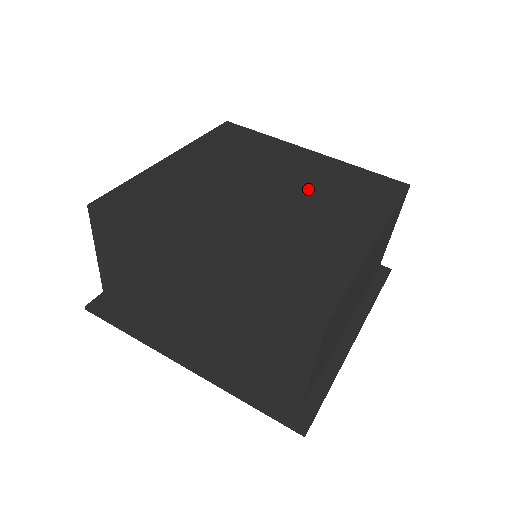
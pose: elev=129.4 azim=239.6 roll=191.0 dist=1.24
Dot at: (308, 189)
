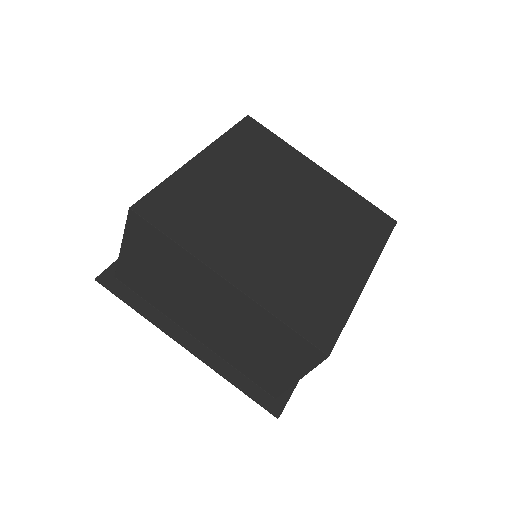
Dot at: (318, 215)
